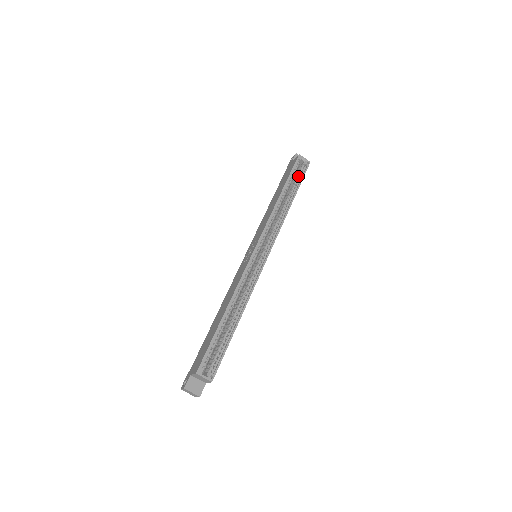
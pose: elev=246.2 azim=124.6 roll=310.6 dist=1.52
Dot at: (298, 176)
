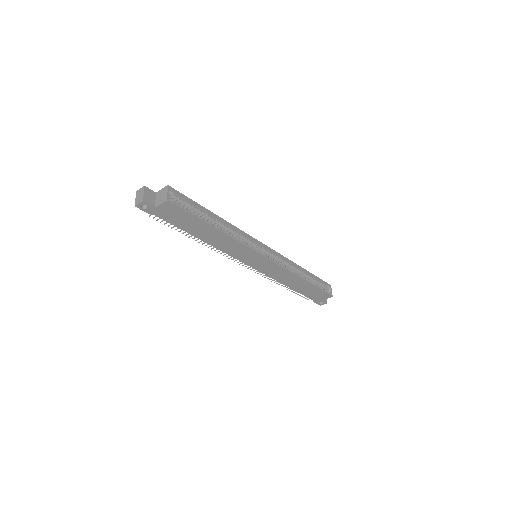
Dot at: (319, 287)
